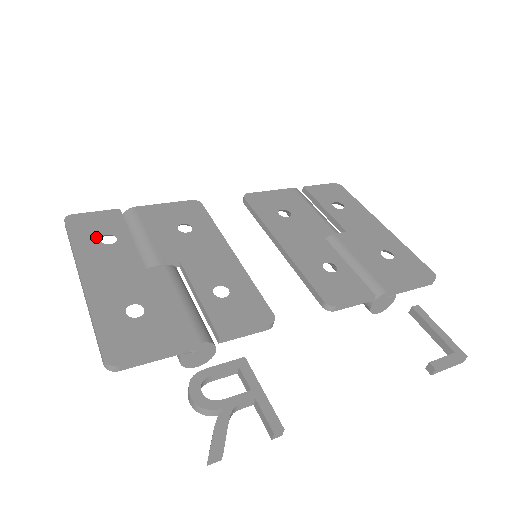
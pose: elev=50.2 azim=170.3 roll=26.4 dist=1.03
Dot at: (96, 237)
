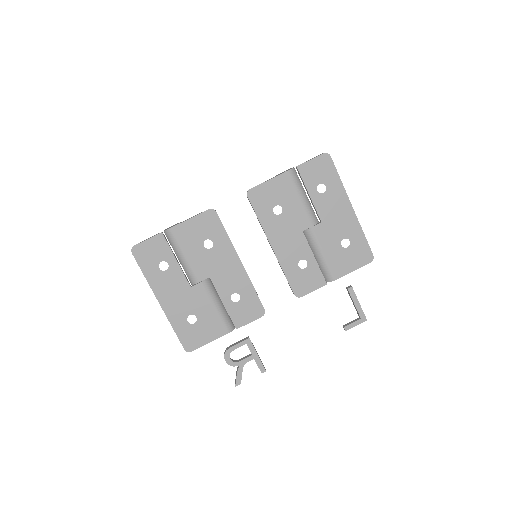
Dot at: (156, 266)
